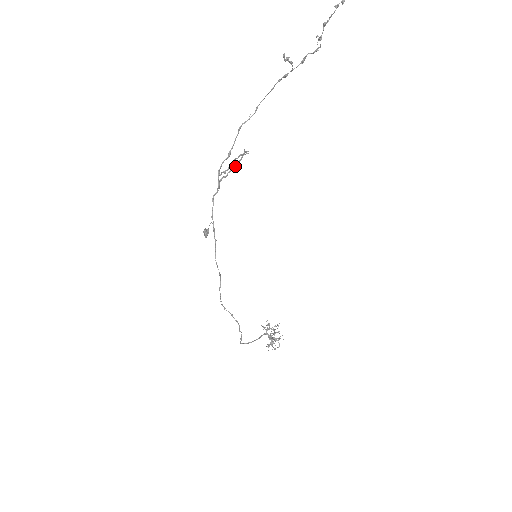
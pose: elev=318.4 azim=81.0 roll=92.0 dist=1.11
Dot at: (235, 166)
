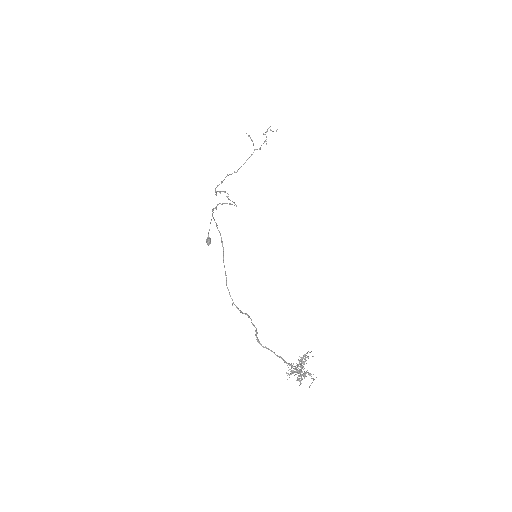
Dot at: occluded
